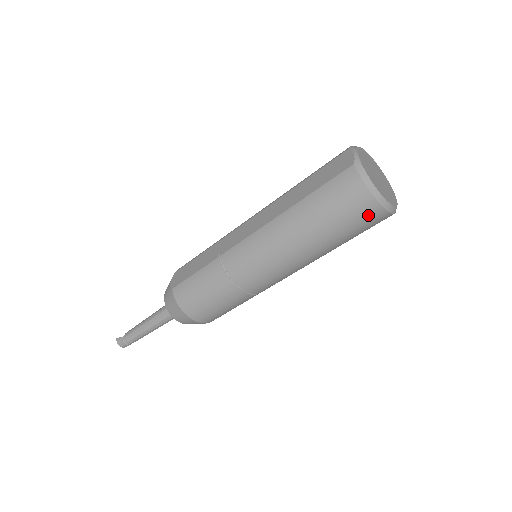
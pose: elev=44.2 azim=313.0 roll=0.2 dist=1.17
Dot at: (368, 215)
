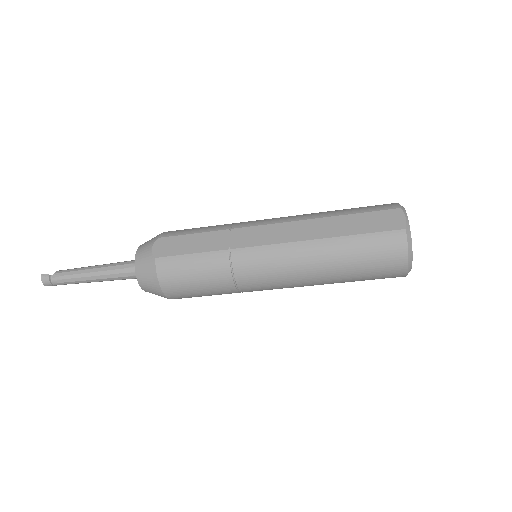
Dot at: (392, 274)
